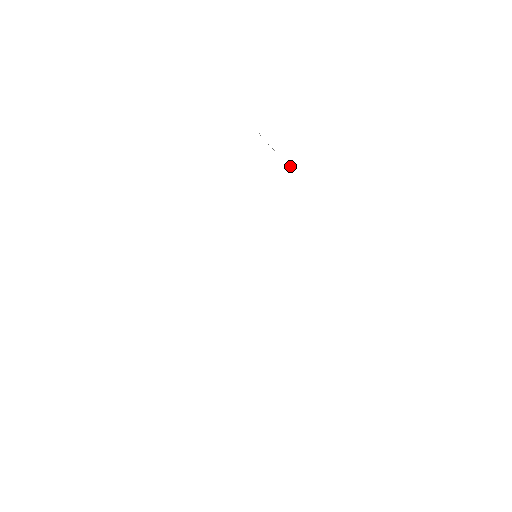
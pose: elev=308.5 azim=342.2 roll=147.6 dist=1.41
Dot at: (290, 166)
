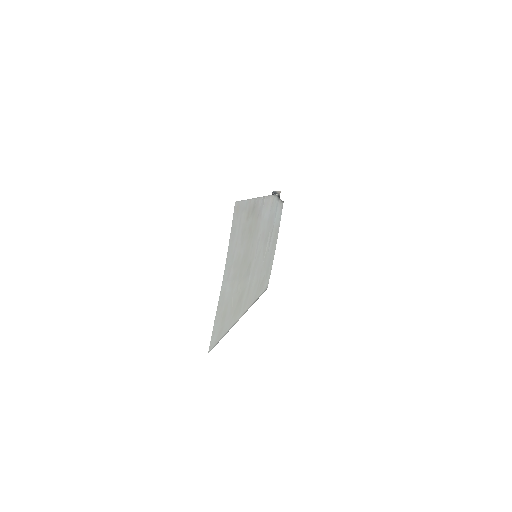
Dot at: (275, 194)
